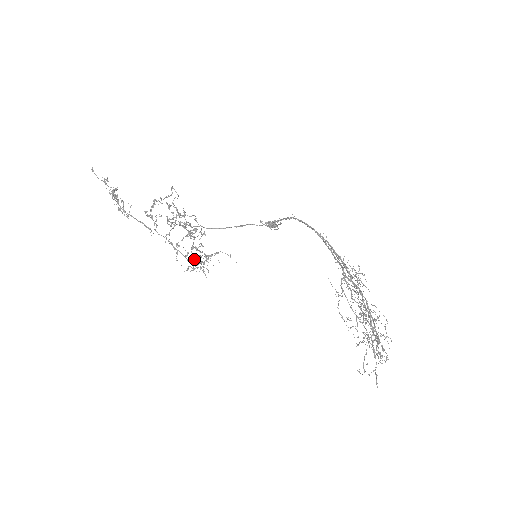
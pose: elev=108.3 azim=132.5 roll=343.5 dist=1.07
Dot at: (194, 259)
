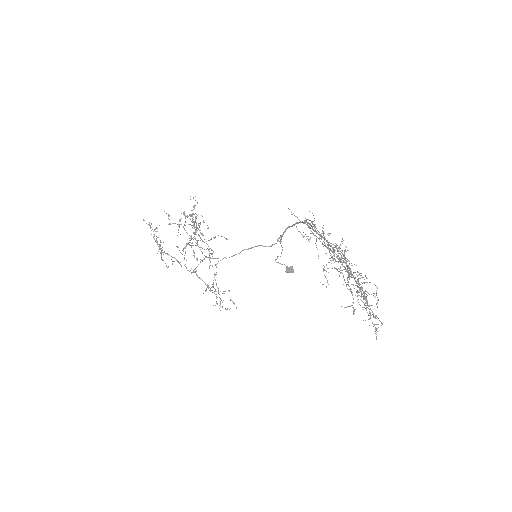
Dot at: occluded
